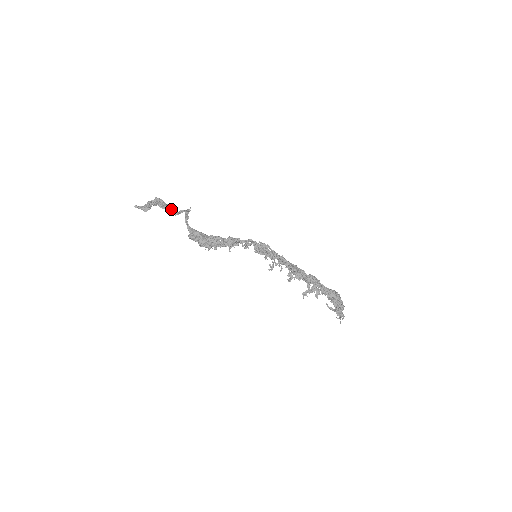
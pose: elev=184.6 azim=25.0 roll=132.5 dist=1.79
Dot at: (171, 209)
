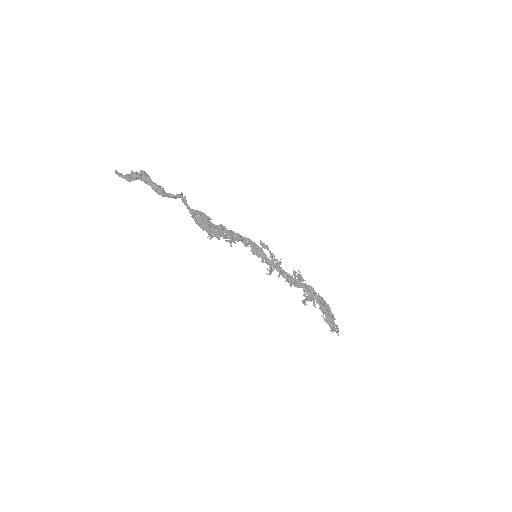
Dot at: (162, 187)
